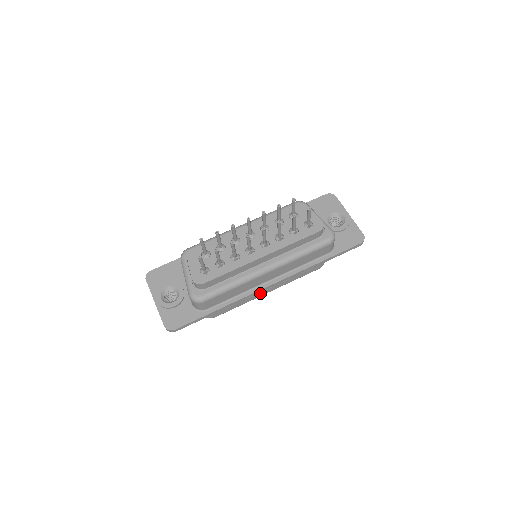
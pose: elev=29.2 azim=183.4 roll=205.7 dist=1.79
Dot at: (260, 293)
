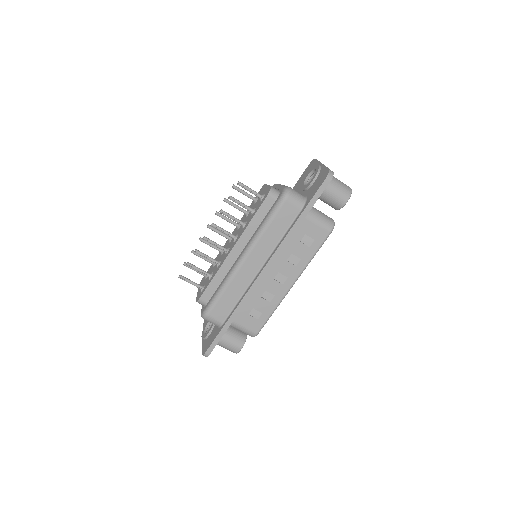
Dot at: (281, 289)
